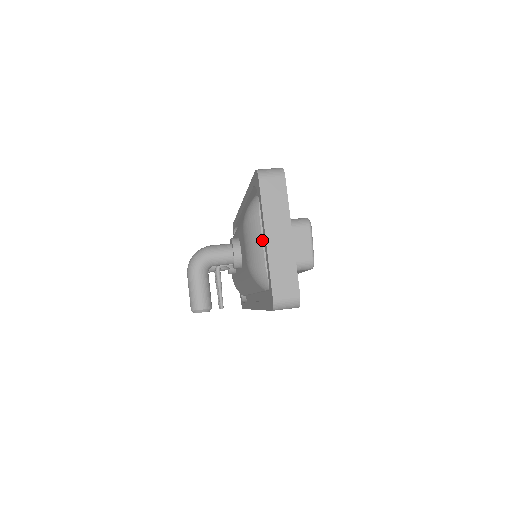
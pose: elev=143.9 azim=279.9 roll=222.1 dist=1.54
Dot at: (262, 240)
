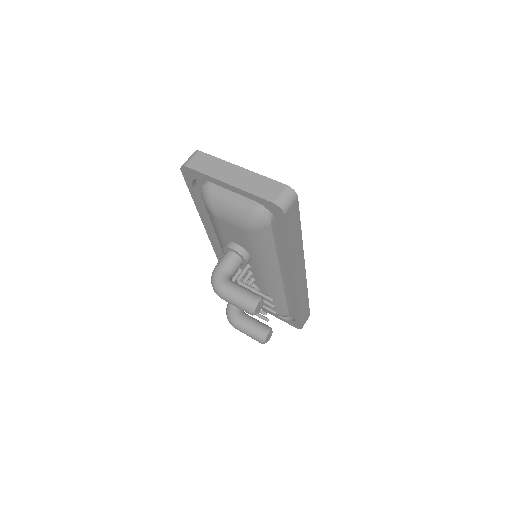
Dot at: (231, 196)
